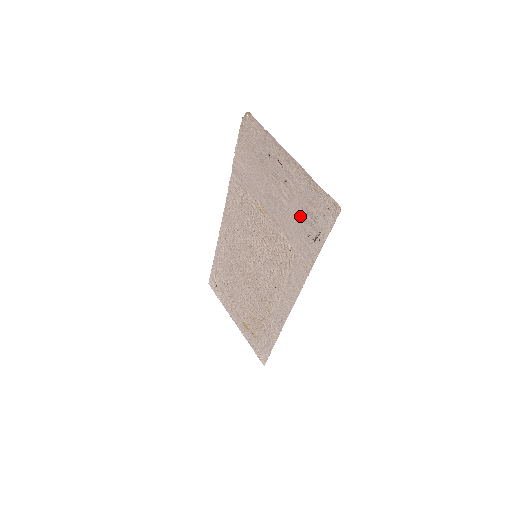
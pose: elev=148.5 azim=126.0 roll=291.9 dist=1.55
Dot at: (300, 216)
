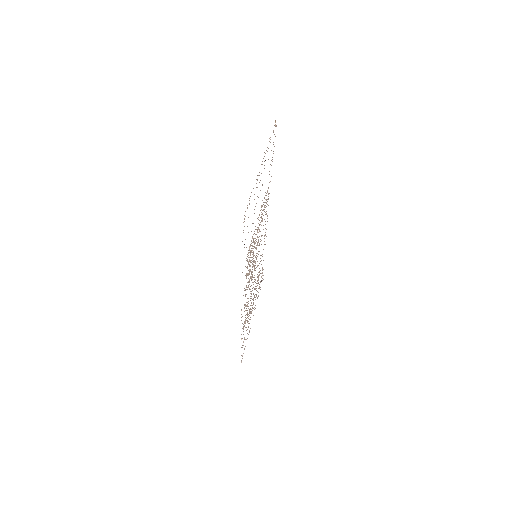
Dot at: occluded
